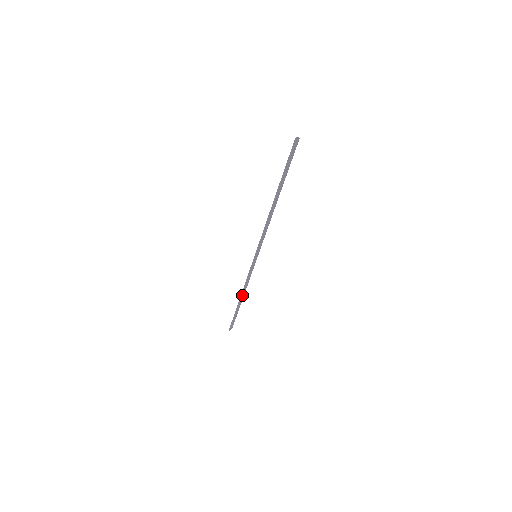
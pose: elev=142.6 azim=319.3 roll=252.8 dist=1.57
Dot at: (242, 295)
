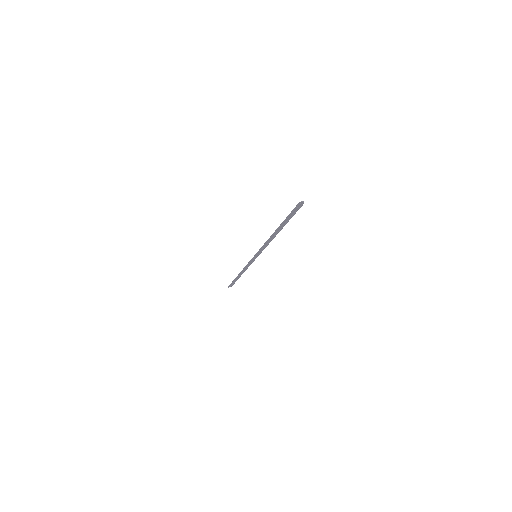
Dot at: occluded
